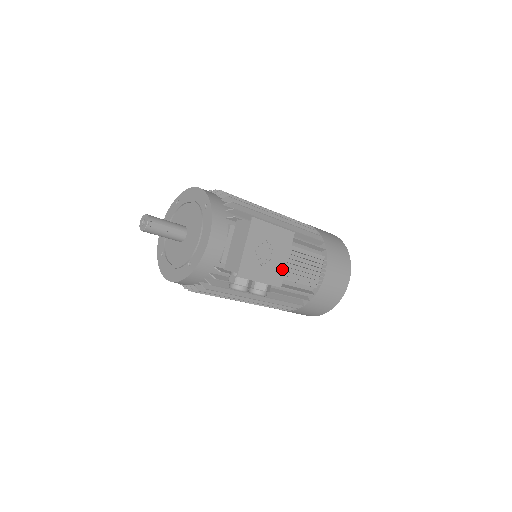
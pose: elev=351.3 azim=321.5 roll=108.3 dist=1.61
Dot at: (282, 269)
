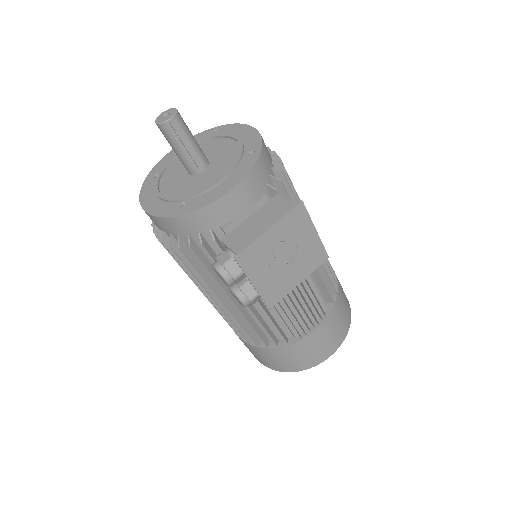
Dot at: (286, 289)
